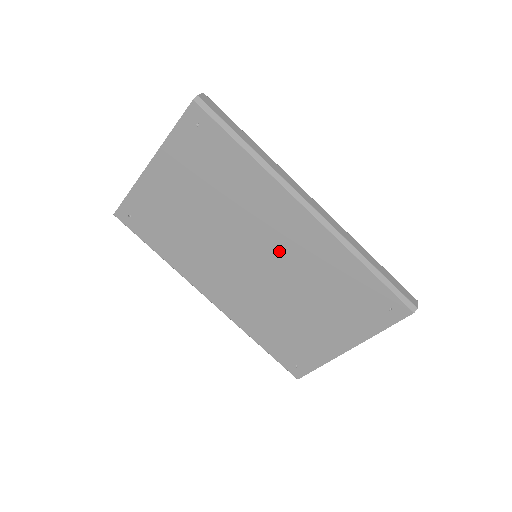
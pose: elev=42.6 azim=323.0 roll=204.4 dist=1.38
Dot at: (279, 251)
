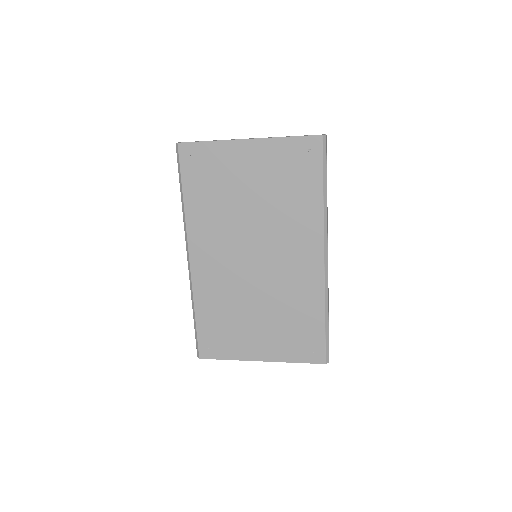
Dot at: (279, 266)
